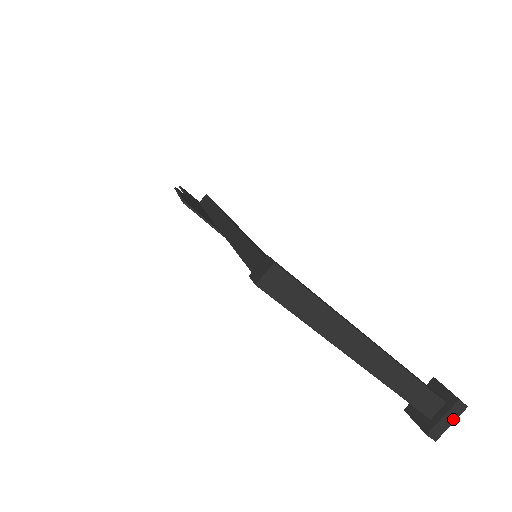
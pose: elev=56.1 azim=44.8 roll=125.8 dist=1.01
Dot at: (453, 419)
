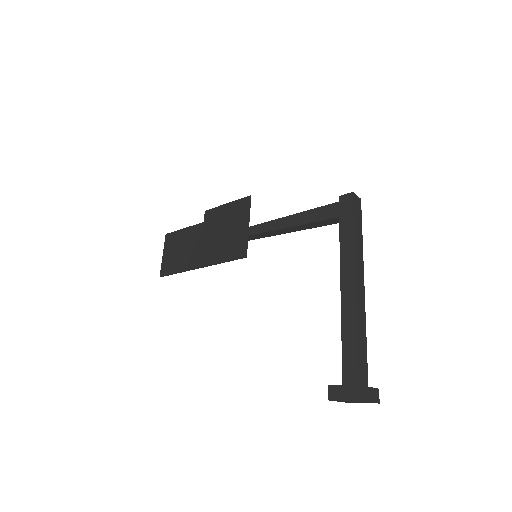
Dot at: (372, 399)
